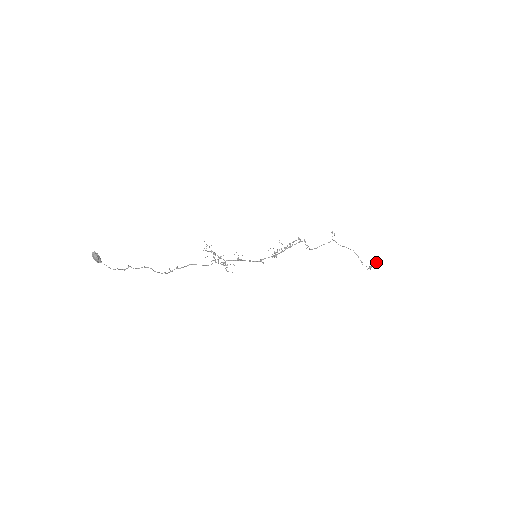
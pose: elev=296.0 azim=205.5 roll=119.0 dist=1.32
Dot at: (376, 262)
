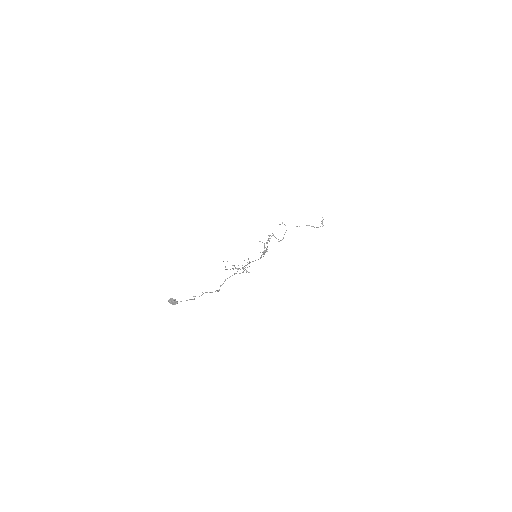
Dot at: occluded
